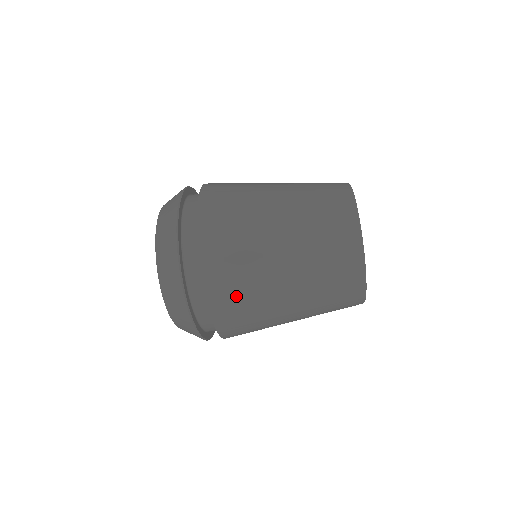
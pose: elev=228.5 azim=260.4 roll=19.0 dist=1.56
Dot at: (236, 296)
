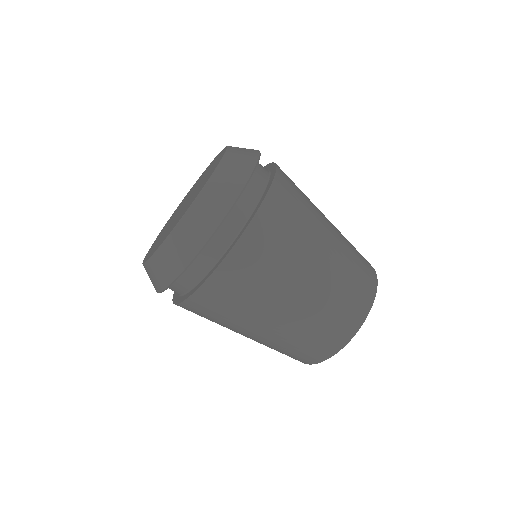
Dot at: (217, 309)
